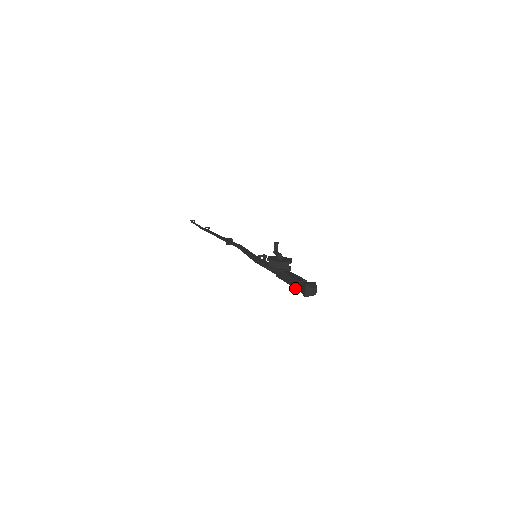
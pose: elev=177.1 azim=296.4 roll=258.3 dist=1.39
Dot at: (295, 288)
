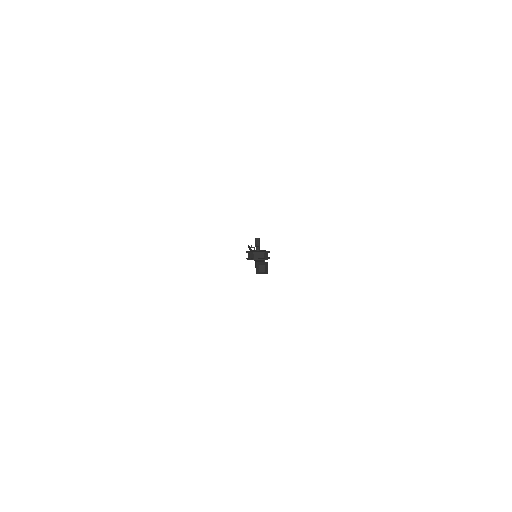
Dot at: occluded
